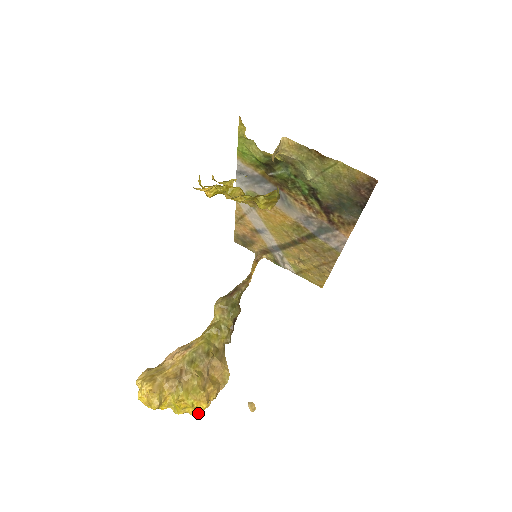
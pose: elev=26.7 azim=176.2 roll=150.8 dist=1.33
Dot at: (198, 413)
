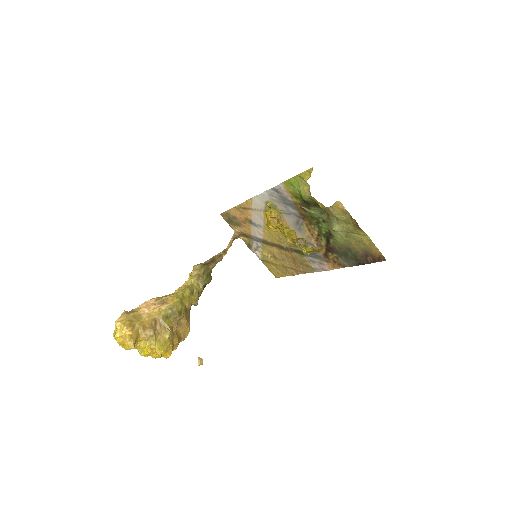
Dot at: occluded
